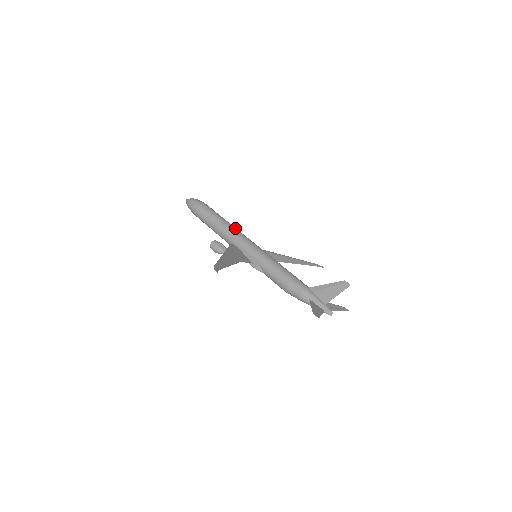
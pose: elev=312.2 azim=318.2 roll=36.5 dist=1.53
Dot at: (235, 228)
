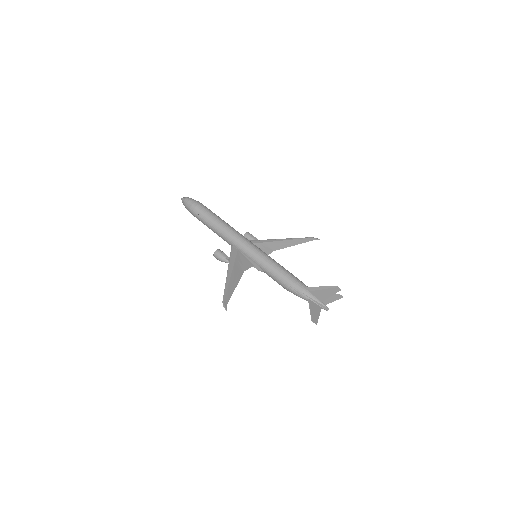
Dot at: (233, 230)
